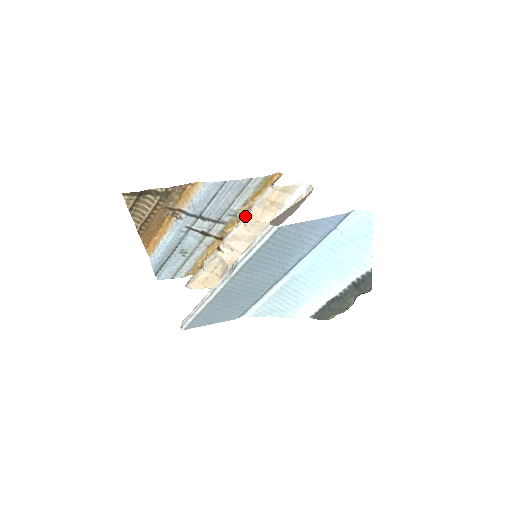
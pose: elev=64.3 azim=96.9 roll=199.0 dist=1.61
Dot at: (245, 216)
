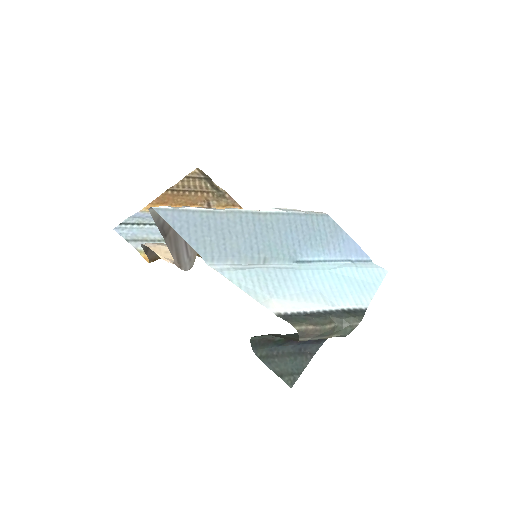
Dot at: occluded
